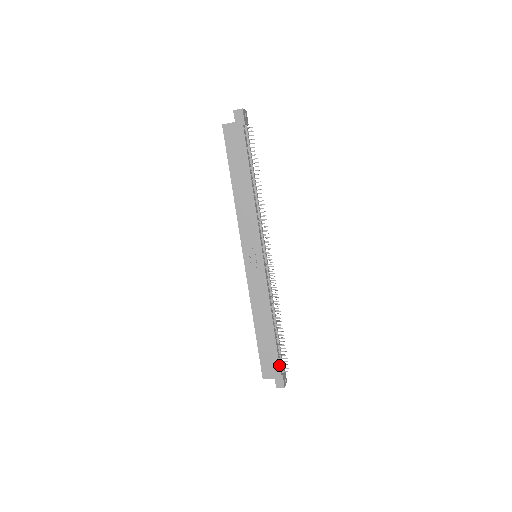
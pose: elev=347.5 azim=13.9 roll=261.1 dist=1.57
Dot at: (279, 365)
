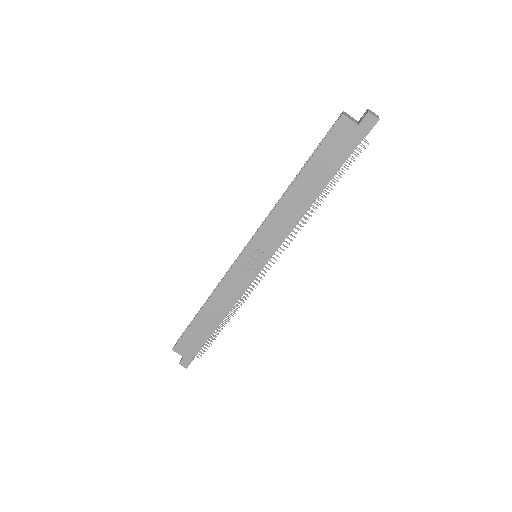
Dot at: occluded
